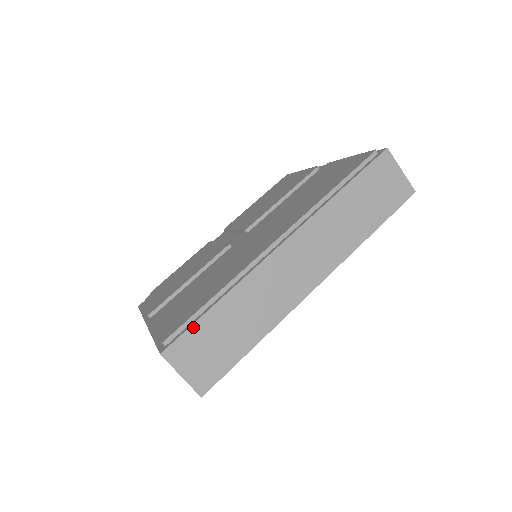
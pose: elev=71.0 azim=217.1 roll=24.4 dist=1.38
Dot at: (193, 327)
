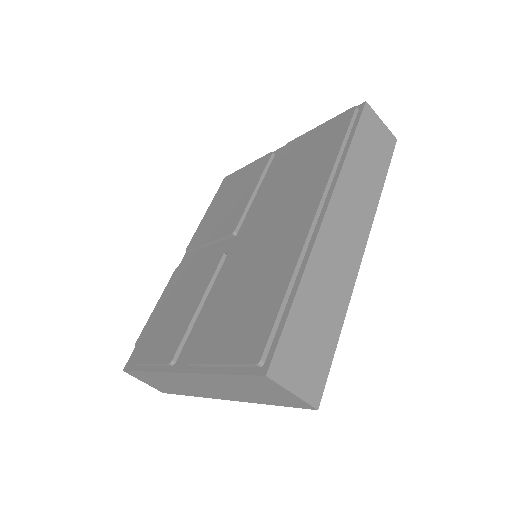
Dot at: (285, 331)
